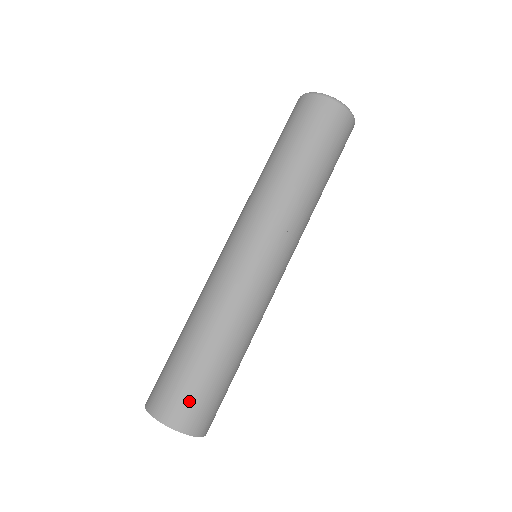
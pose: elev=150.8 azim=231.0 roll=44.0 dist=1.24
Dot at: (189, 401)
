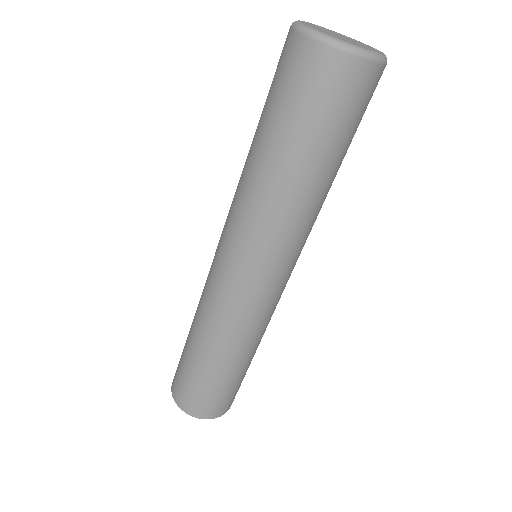
Dot at: (221, 401)
